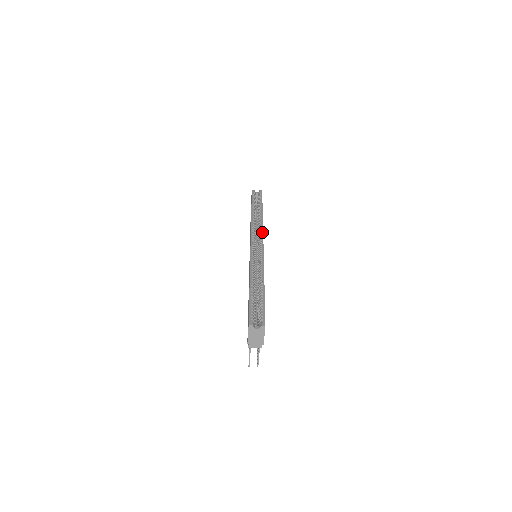
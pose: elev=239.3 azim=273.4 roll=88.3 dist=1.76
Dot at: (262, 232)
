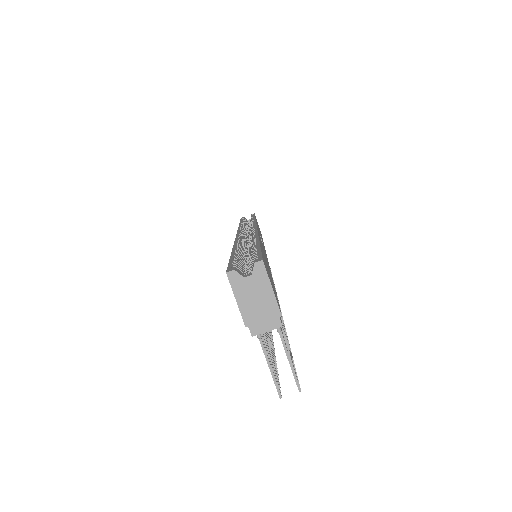
Dot at: (254, 223)
